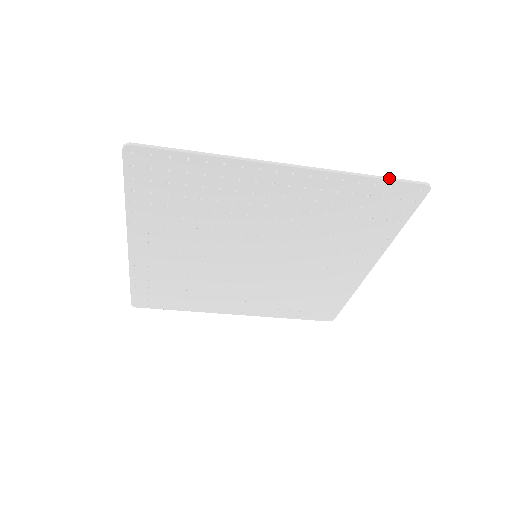
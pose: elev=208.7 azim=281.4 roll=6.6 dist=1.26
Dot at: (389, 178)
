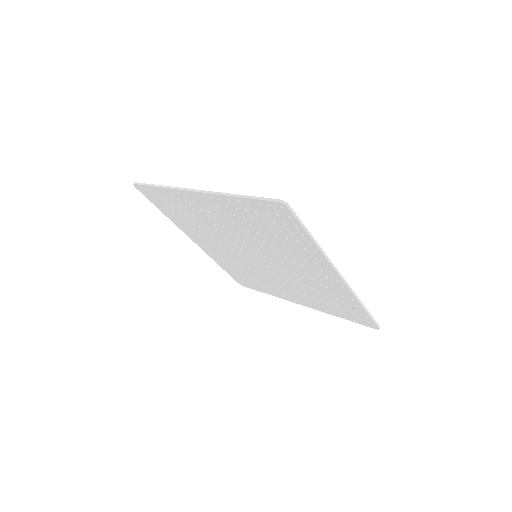
Dot at: (252, 197)
